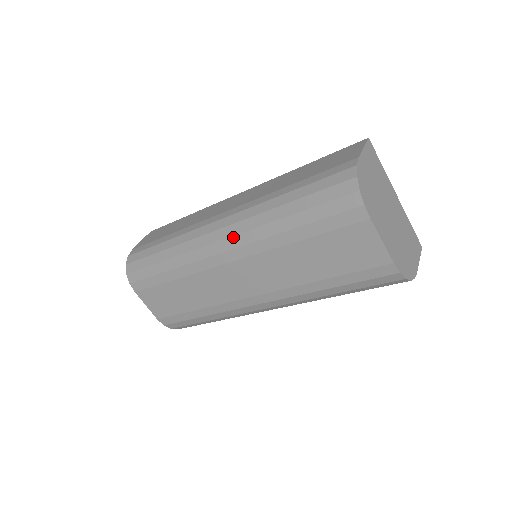
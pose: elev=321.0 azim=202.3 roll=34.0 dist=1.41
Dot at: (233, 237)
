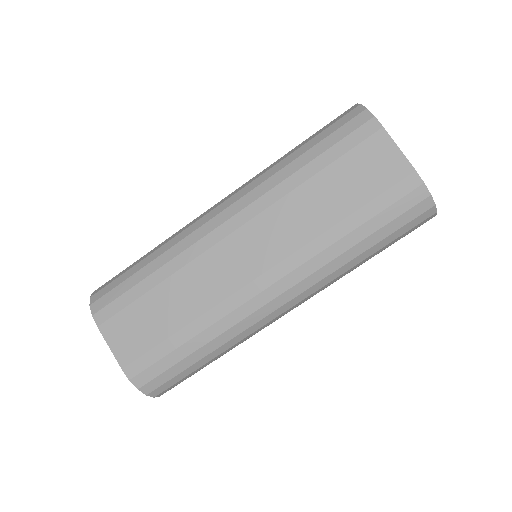
Dot at: (238, 201)
